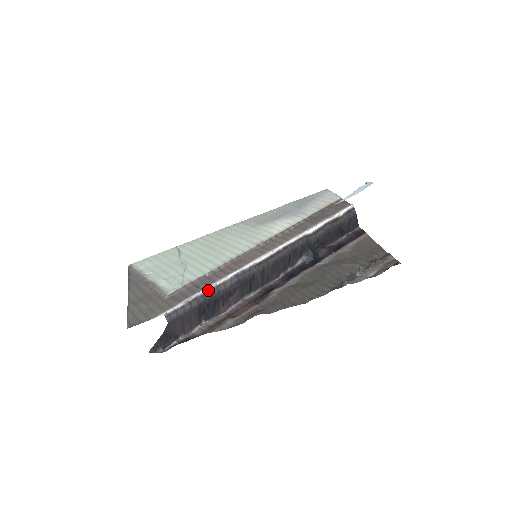
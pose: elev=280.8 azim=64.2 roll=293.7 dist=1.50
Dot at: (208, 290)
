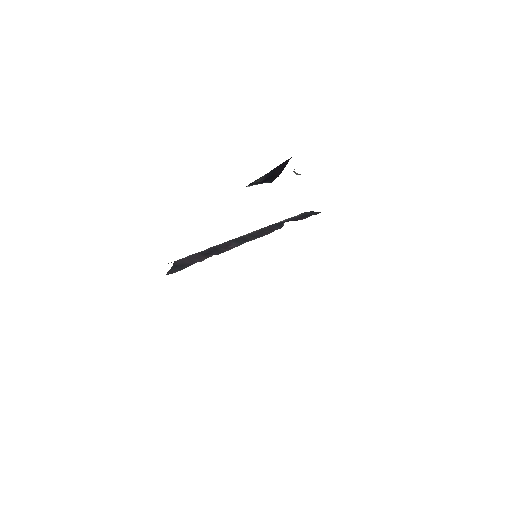
Dot at: occluded
